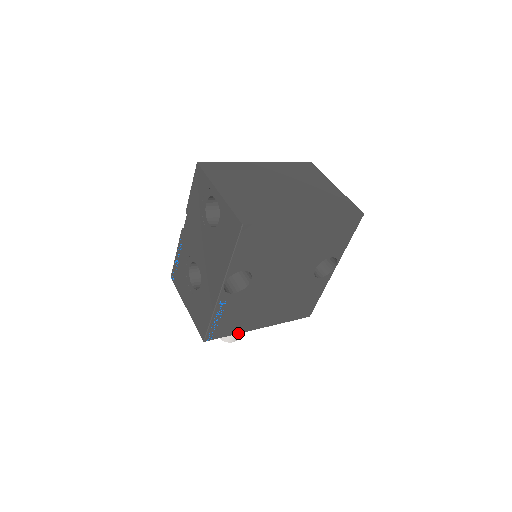
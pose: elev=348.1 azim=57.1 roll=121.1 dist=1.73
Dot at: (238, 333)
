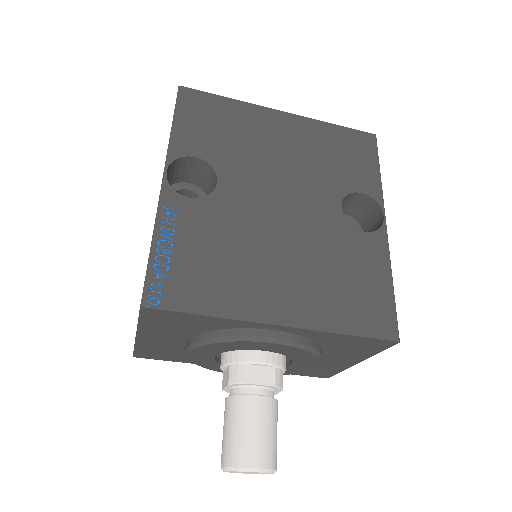
Dot at: (223, 317)
